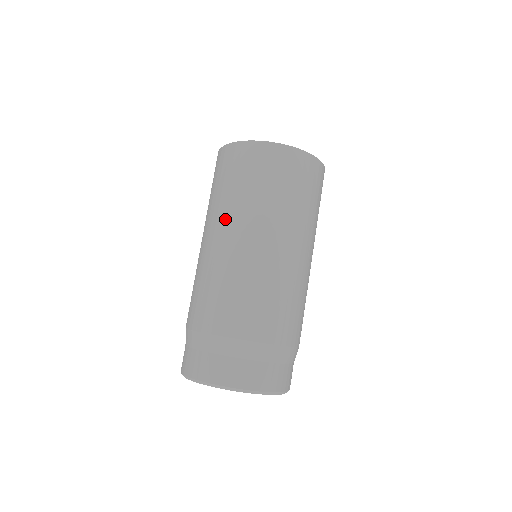
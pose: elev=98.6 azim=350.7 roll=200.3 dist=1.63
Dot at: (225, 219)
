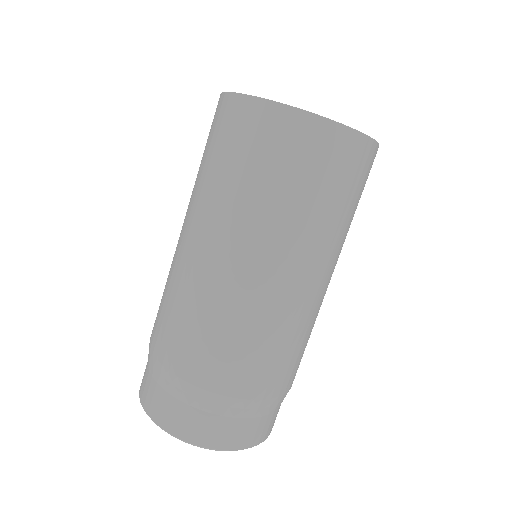
Dot at: (190, 206)
